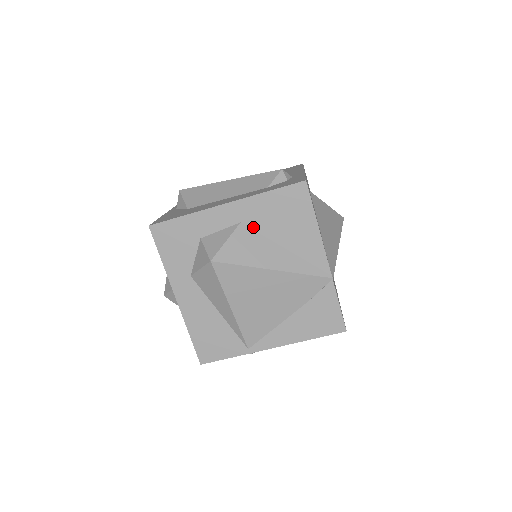
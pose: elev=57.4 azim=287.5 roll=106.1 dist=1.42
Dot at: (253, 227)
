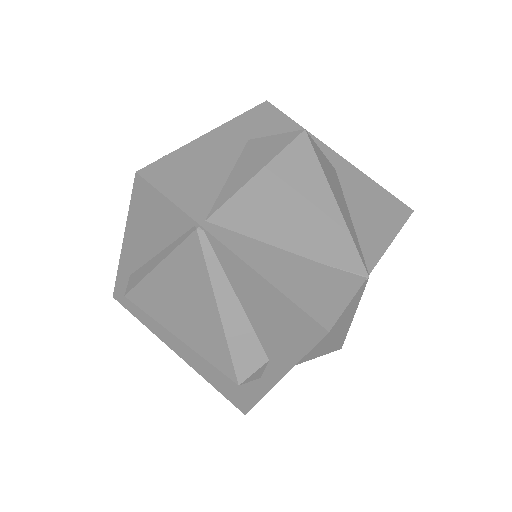
Dot at: (341, 181)
